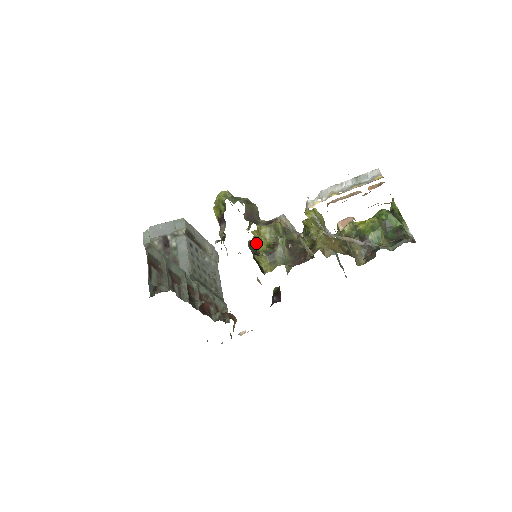
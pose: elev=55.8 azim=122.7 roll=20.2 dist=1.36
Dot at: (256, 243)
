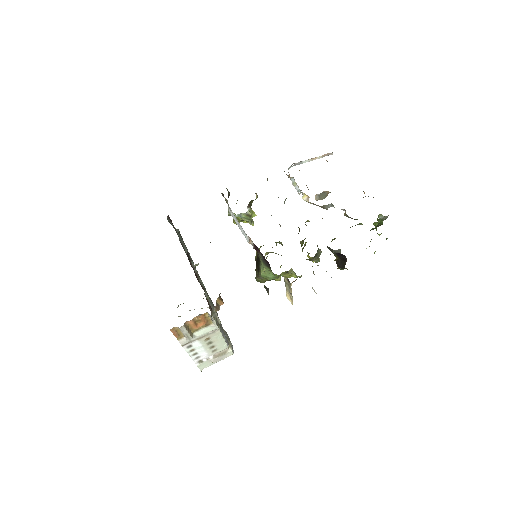
Dot at: occluded
